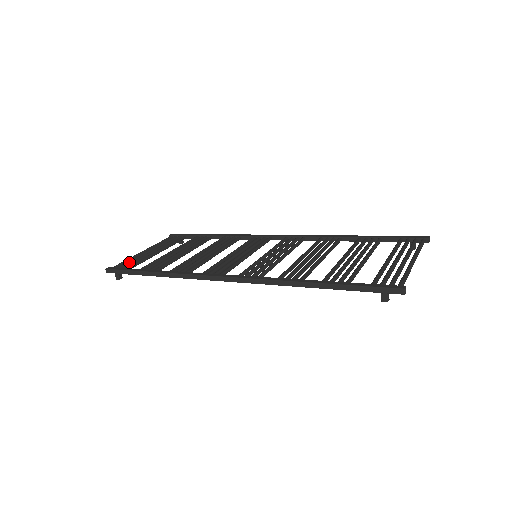
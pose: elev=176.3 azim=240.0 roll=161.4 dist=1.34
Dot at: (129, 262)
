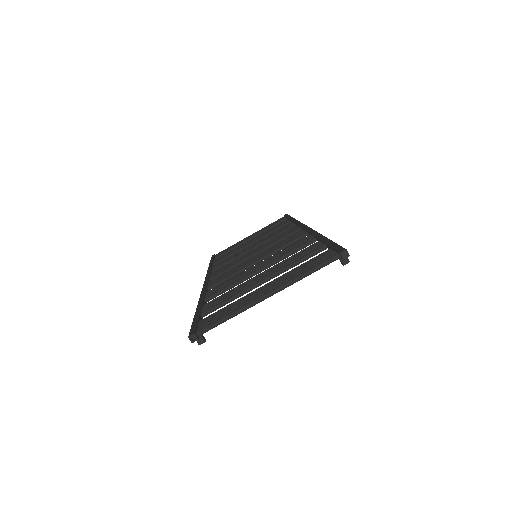
Dot at: occluded
